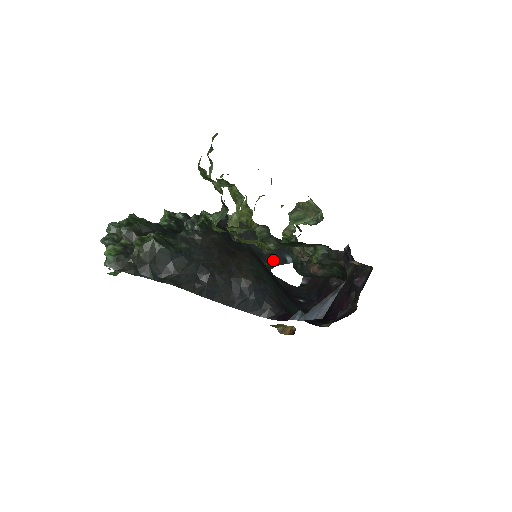
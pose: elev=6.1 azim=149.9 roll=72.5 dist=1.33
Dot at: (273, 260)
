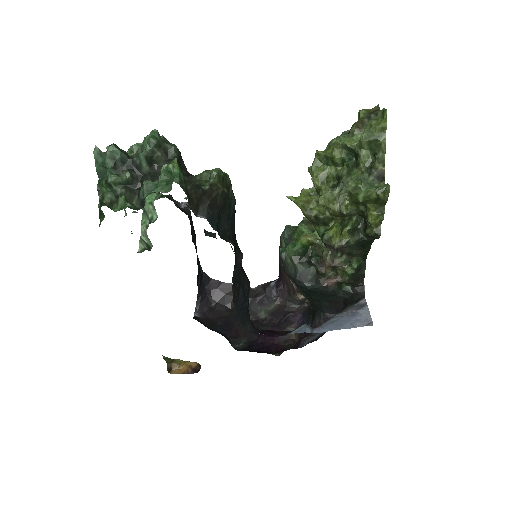
Dot at: (197, 277)
